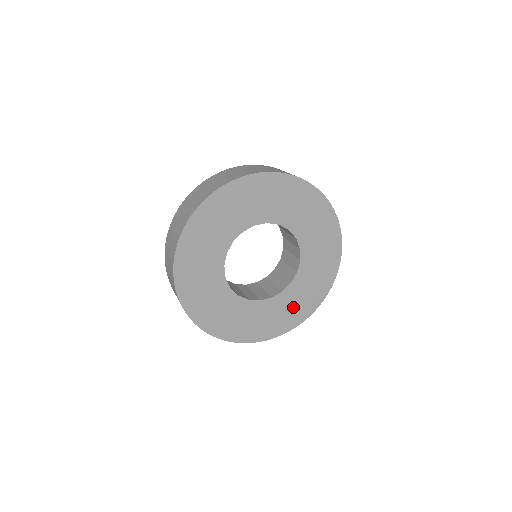
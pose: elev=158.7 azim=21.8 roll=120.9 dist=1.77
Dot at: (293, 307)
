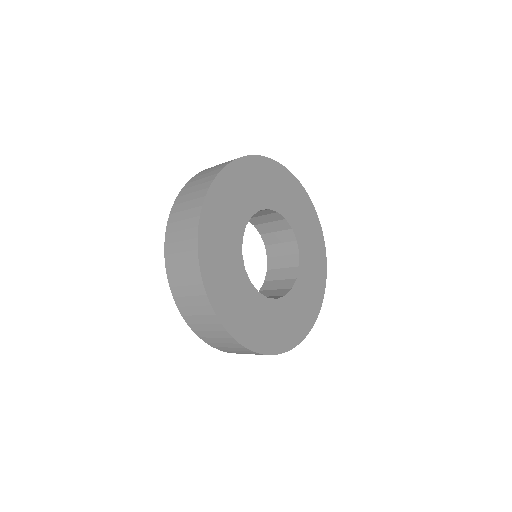
Dot at: (310, 291)
